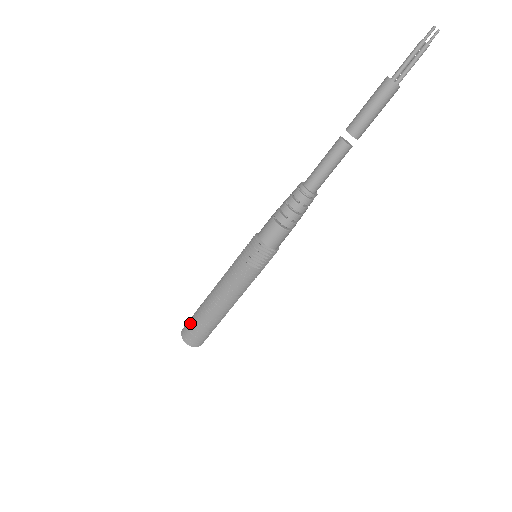
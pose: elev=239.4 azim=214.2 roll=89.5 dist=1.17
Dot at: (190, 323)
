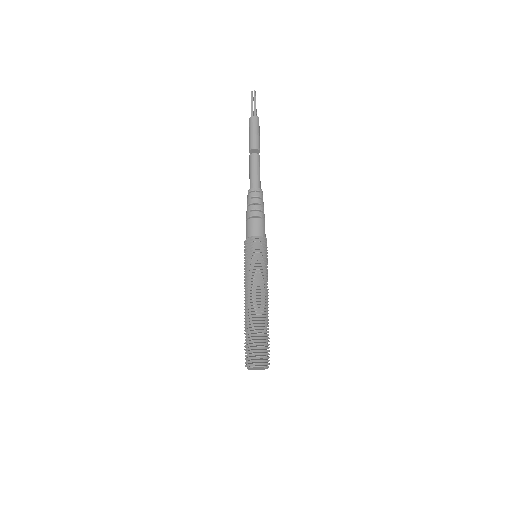
Dot at: occluded
